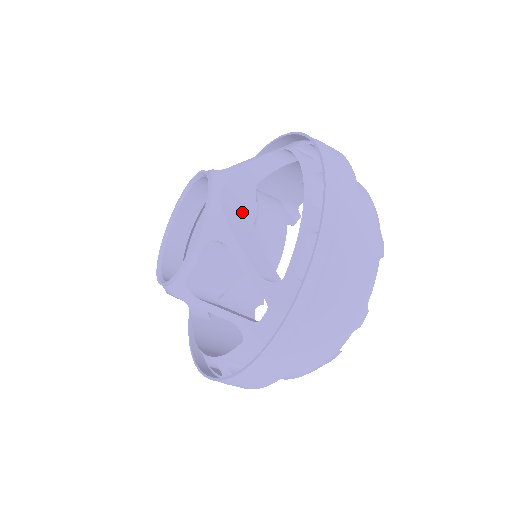
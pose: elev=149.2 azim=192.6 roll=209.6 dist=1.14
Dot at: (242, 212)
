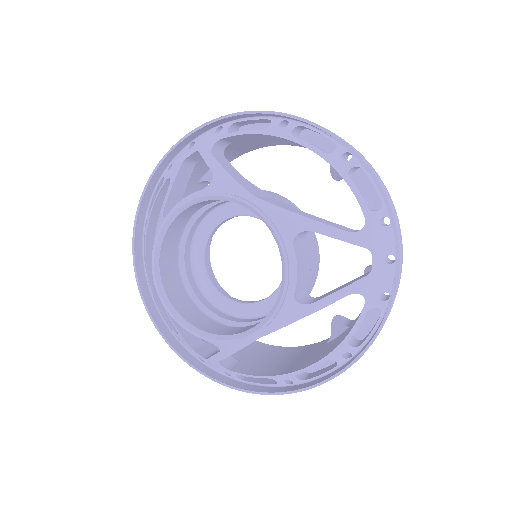
Dot at: (276, 201)
